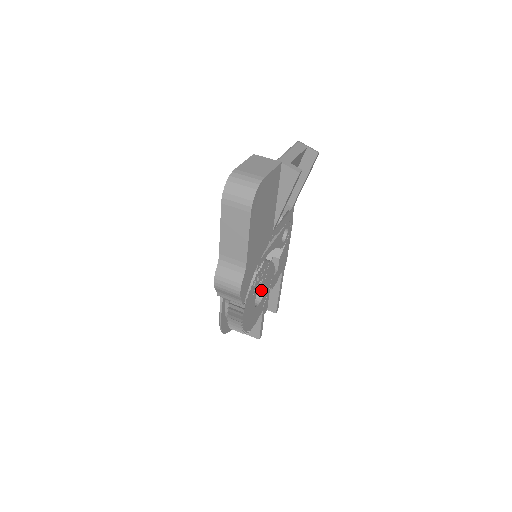
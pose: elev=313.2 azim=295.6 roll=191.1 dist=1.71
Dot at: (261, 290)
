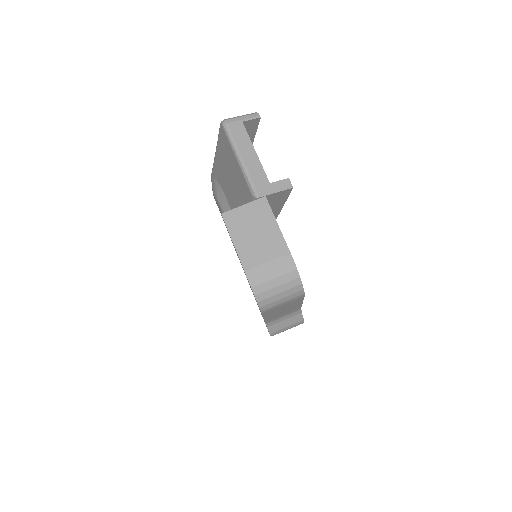
Dot at: occluded
